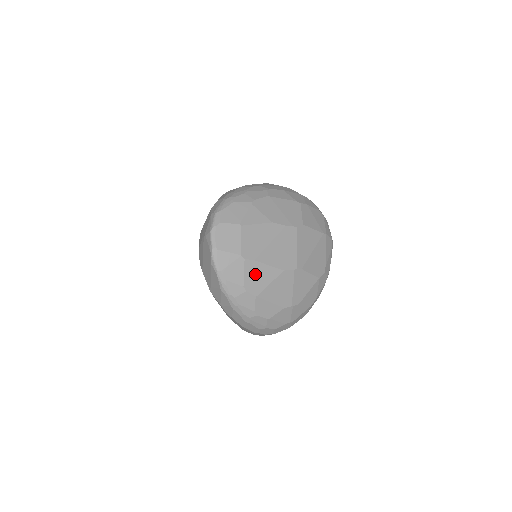
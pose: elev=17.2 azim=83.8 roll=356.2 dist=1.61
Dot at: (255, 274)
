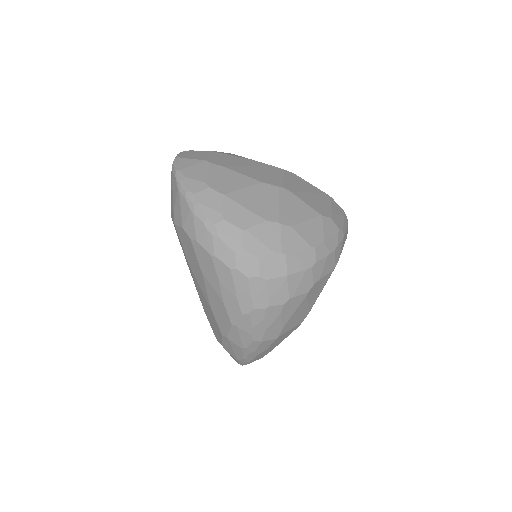
Dot at: (223, 177)
